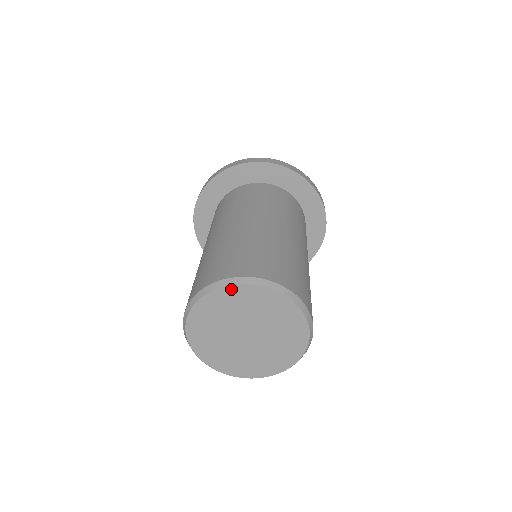
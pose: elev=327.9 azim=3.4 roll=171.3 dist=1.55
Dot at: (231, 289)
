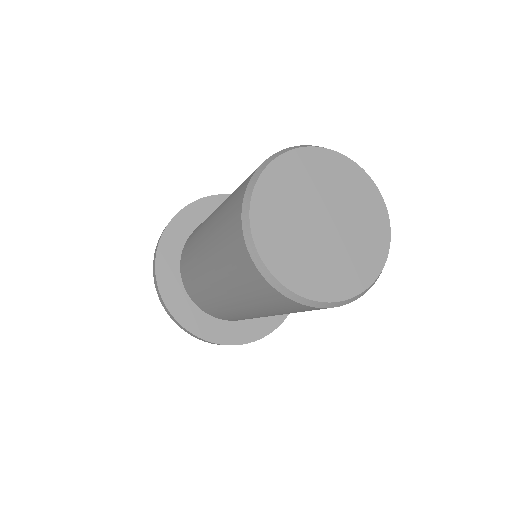
Dot at: (264, 179)
